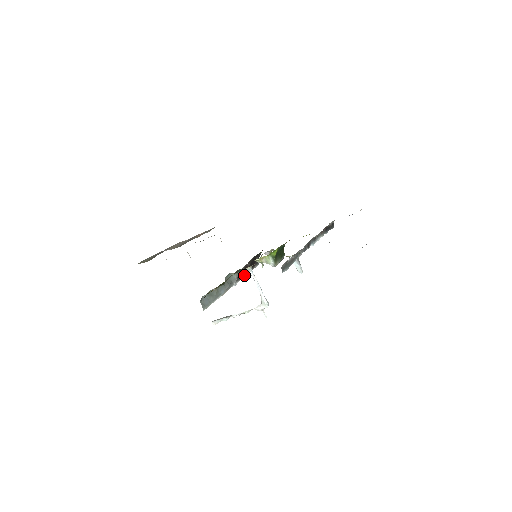
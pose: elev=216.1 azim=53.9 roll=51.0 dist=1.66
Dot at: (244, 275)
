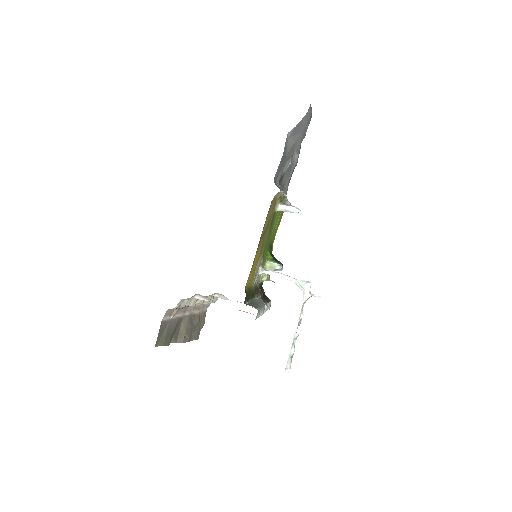
Dot at: occluded
